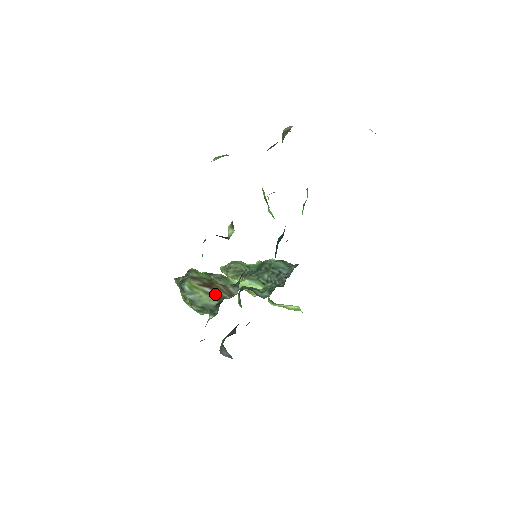
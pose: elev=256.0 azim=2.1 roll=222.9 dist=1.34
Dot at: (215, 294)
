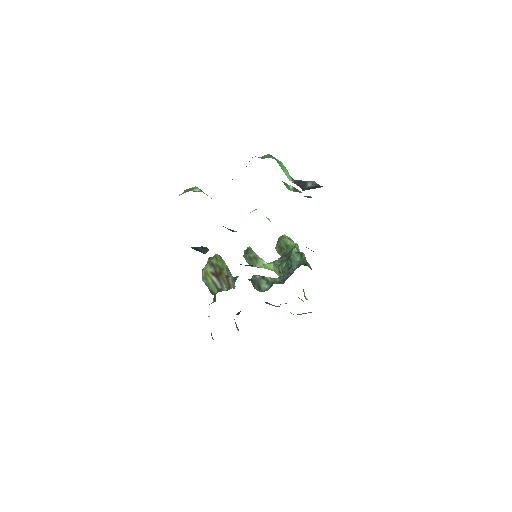
Dot at: (218, 284)
